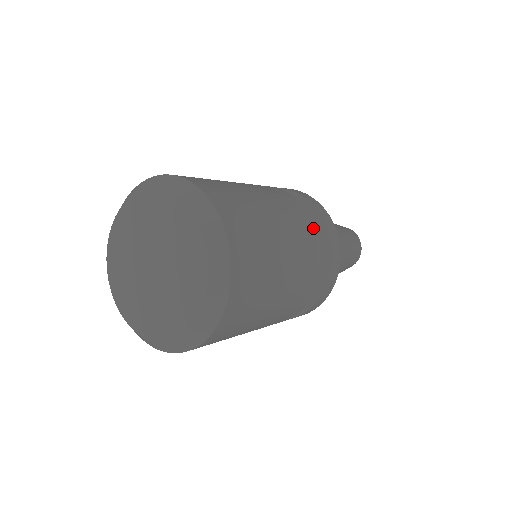
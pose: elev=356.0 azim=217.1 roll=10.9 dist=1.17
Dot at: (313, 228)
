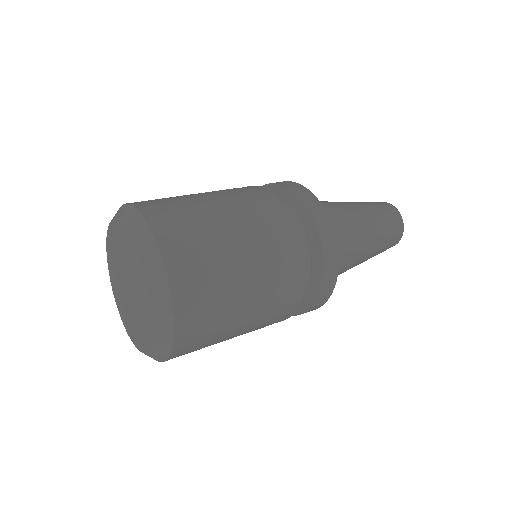
Dot at: (287, 217)
